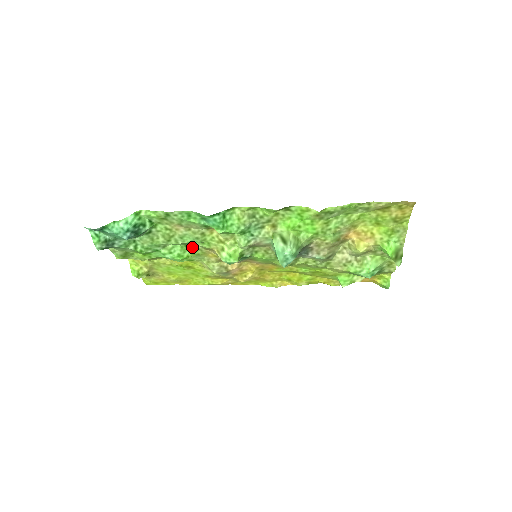
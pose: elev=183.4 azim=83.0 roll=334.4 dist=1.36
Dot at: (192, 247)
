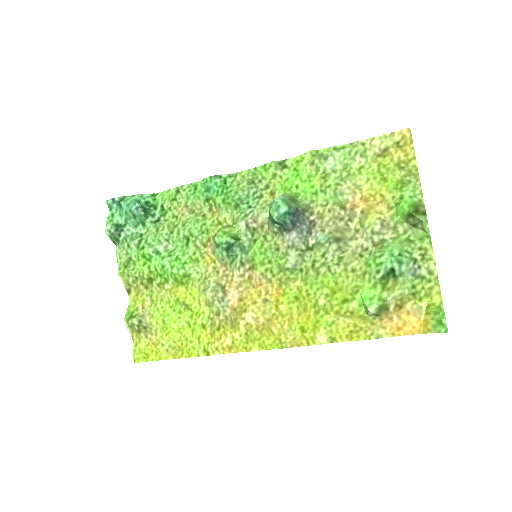
Dot at: (192, 245)
